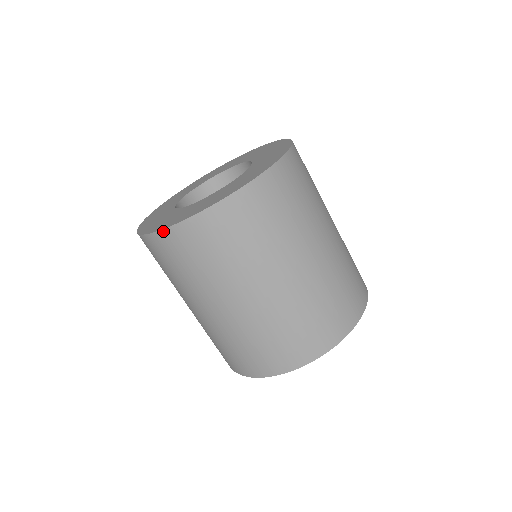
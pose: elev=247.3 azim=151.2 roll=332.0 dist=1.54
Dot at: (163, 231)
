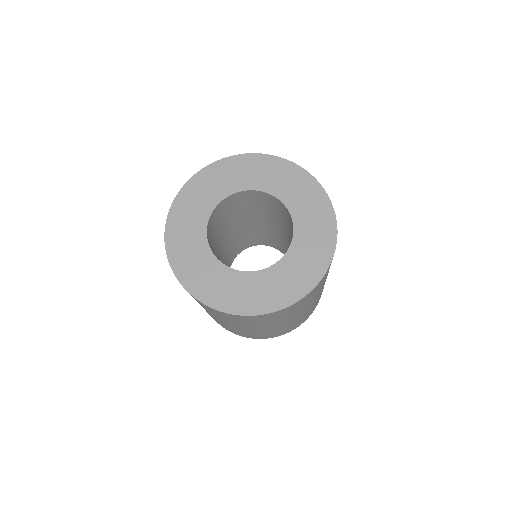
Dot at: occluded
